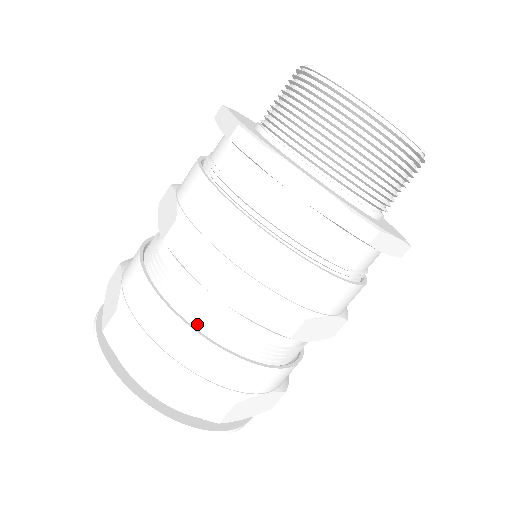
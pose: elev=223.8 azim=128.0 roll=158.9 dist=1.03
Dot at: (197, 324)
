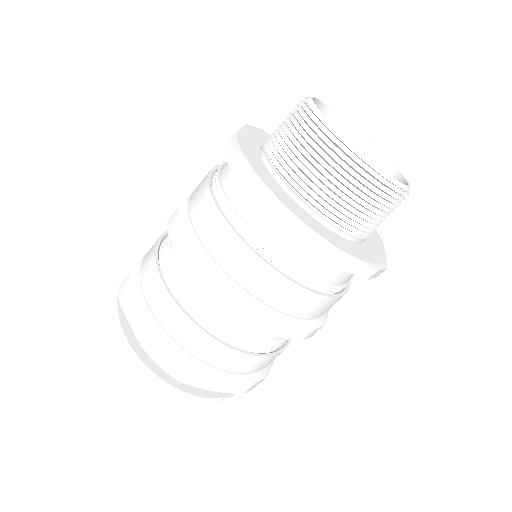
Dot at: (247, 348)
